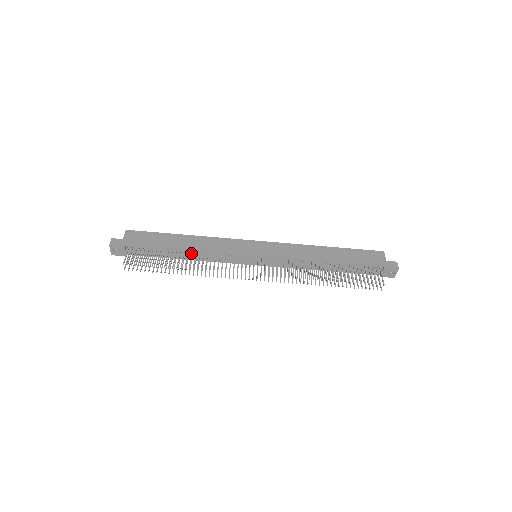
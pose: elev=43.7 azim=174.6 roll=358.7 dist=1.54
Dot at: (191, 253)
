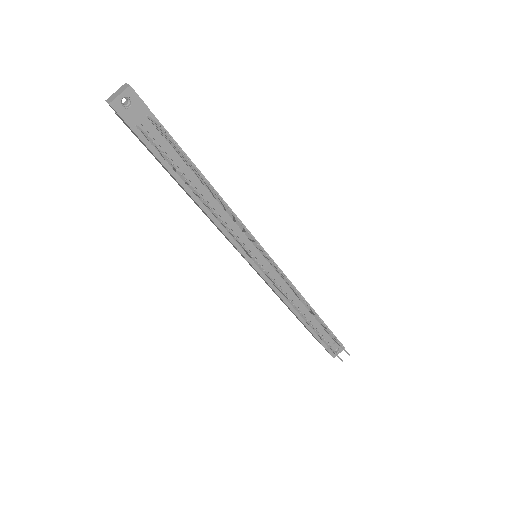
Dot at: occluded
